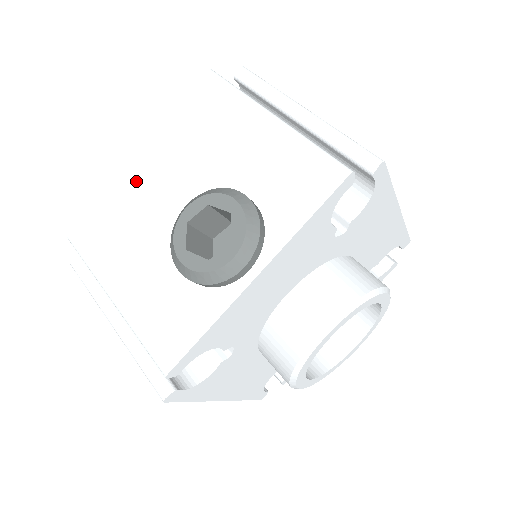
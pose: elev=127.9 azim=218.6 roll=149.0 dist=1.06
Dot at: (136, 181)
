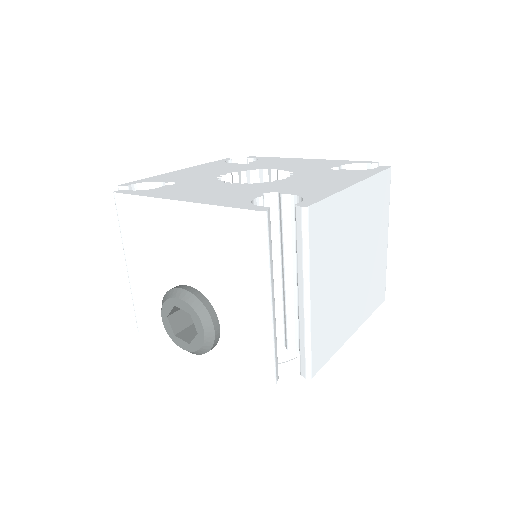
Dot at: (168, 221)
